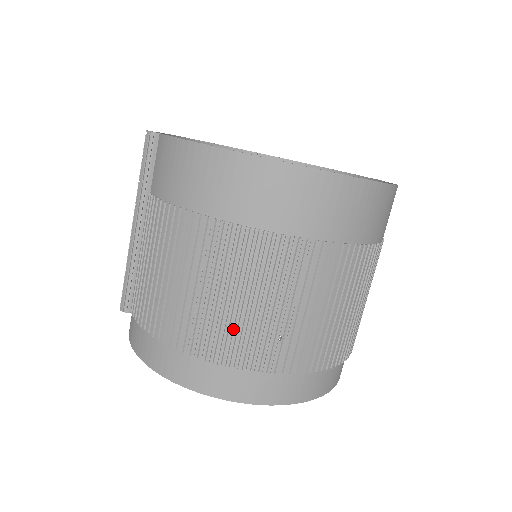
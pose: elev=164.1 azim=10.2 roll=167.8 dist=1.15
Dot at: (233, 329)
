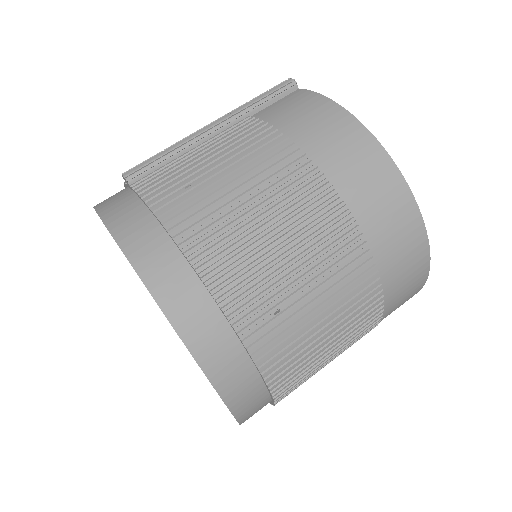
Dot at: (250, 264)
